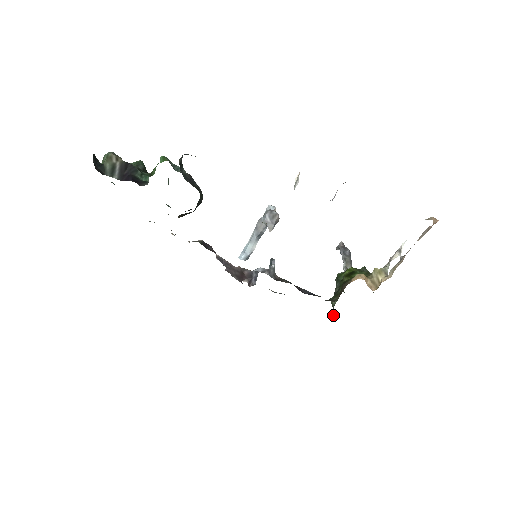
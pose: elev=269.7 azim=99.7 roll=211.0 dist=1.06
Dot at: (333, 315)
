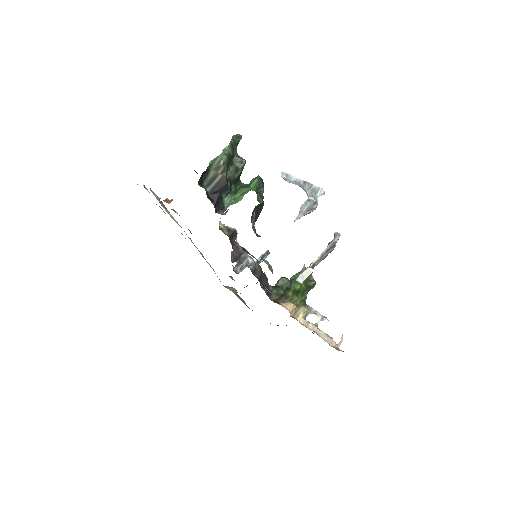
Dot at: occluded
